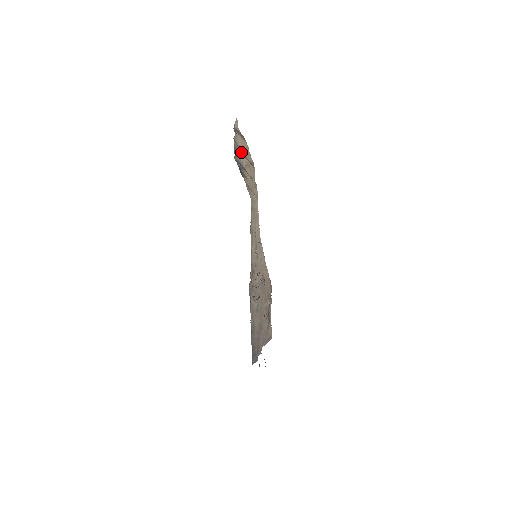
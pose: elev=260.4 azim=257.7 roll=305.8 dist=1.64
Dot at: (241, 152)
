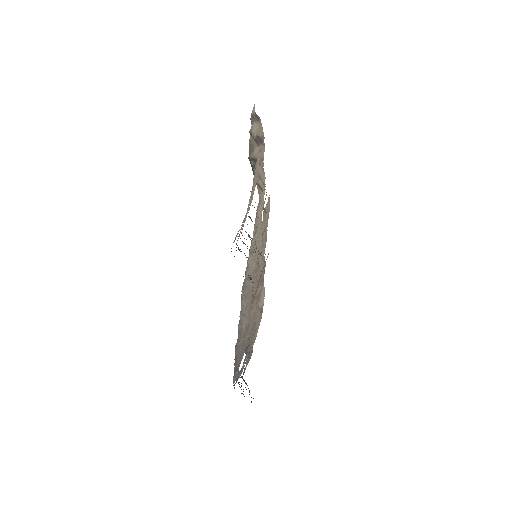
Dot at: (254, 138)
